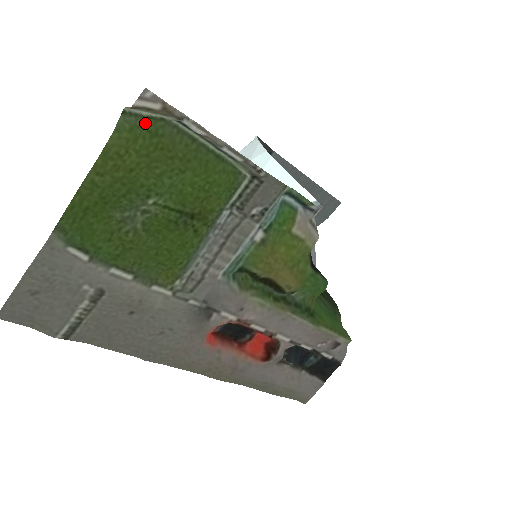
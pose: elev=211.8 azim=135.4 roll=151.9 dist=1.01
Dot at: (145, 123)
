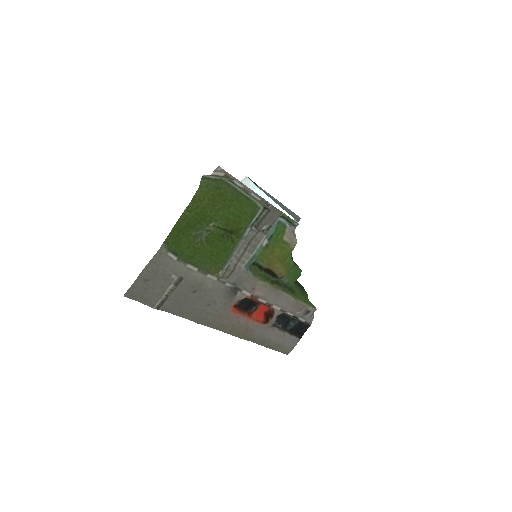
Dot at: (213, 182)
